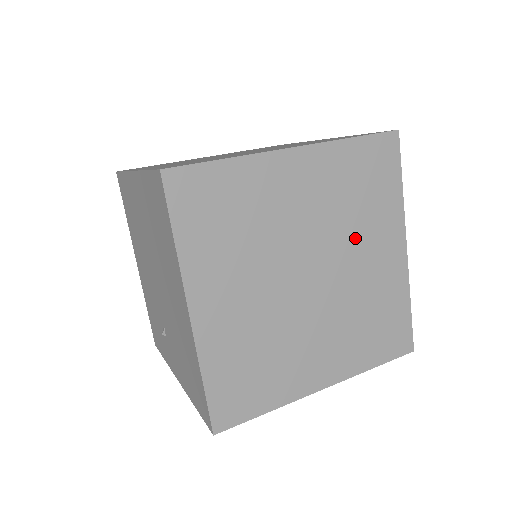
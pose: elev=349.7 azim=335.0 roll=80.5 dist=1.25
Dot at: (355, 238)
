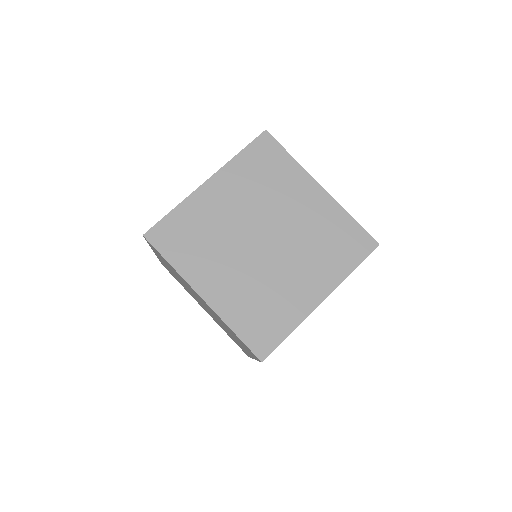
Dot at: (303, 257)
